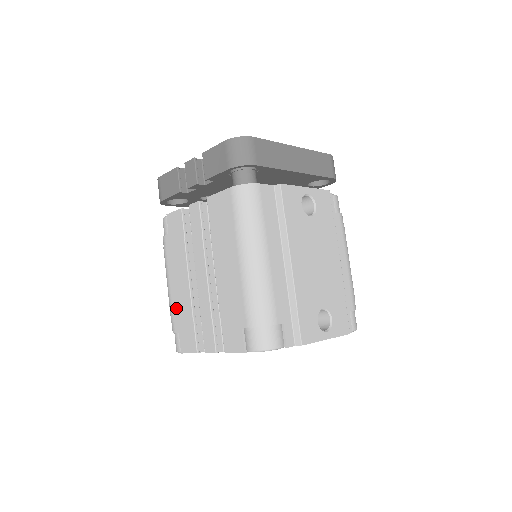
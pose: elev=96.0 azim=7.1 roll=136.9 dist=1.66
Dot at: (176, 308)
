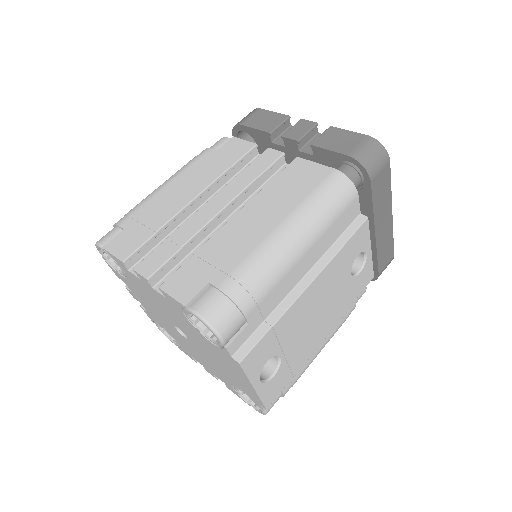
Dot at: (149, 208)
